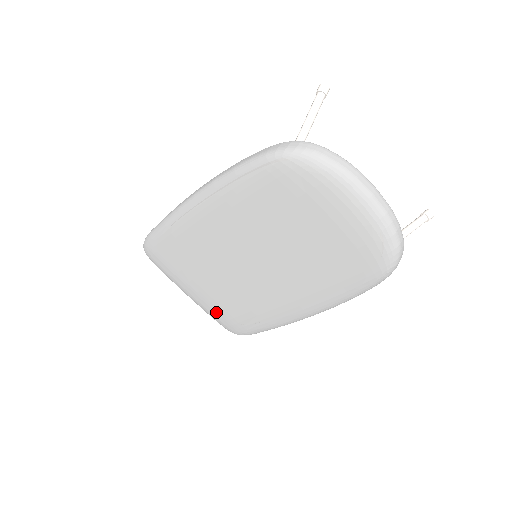
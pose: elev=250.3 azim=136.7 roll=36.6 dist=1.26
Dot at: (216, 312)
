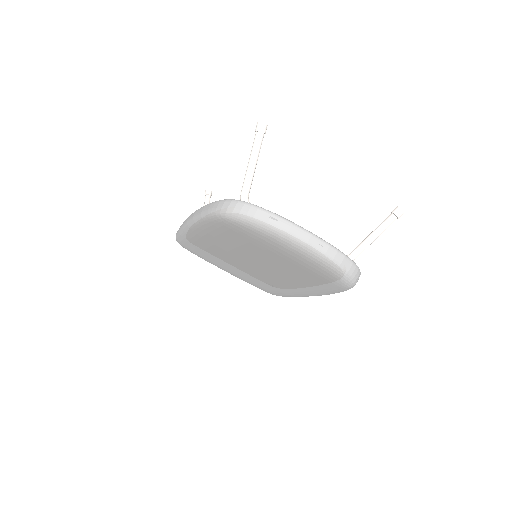
Dot at: (250, 283)
